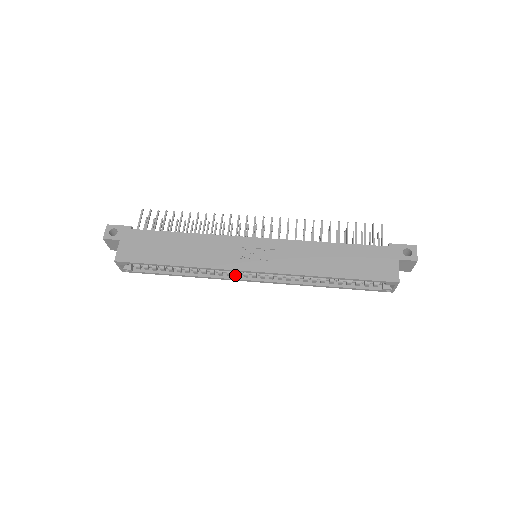
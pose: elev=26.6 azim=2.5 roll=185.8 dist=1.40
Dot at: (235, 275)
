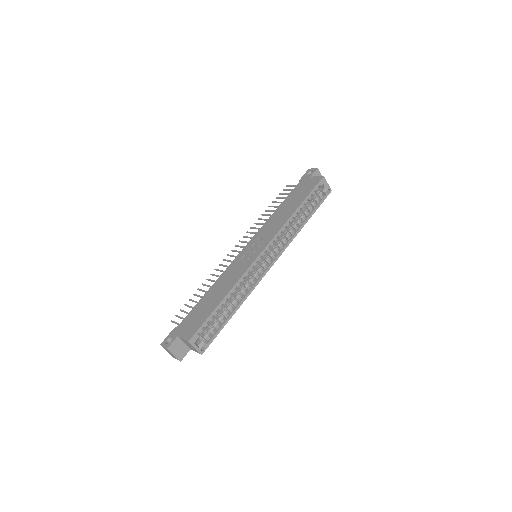
Dot at: (259, 273)
